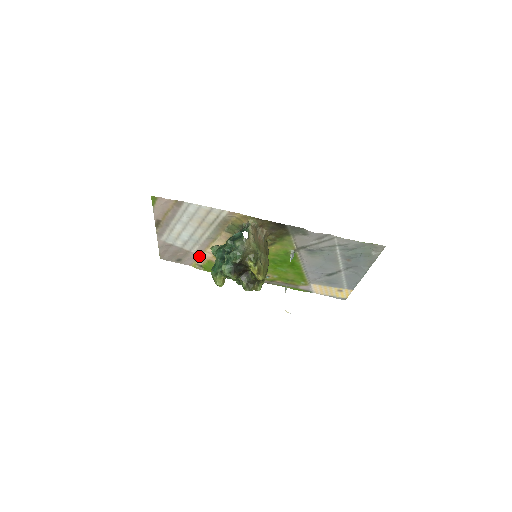
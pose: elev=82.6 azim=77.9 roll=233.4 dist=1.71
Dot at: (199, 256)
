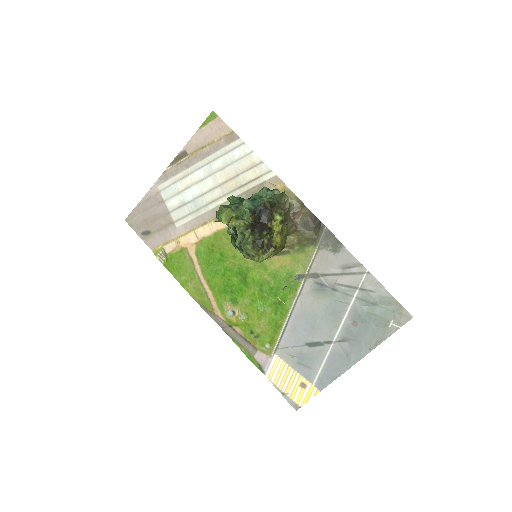
Dot at: (178, 236)
